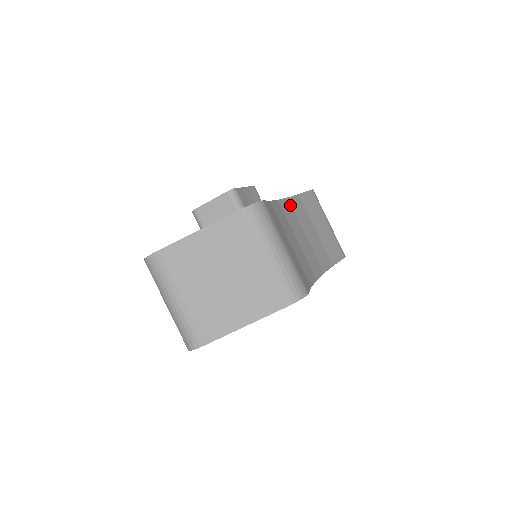
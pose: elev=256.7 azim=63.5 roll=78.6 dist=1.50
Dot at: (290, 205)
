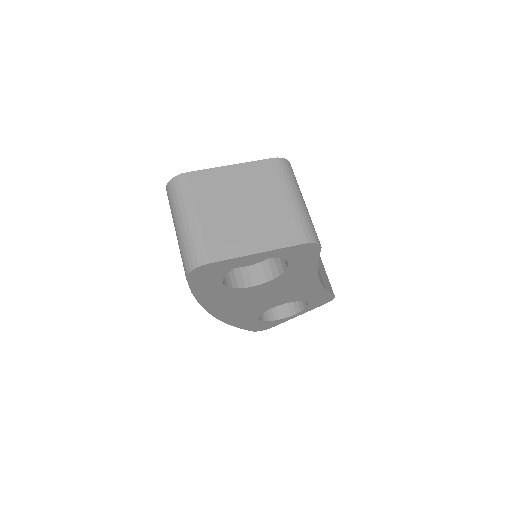
Dot at: occluded
